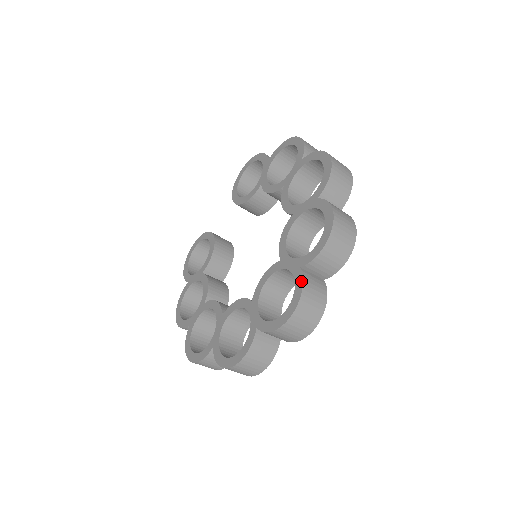
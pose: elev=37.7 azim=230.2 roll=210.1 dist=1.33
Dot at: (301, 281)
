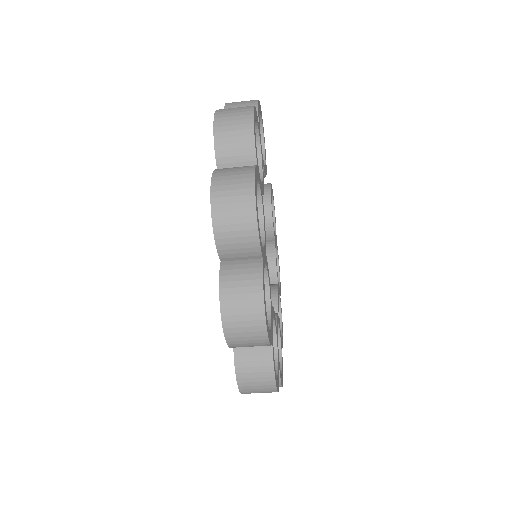
Dot at: (234, 363)
